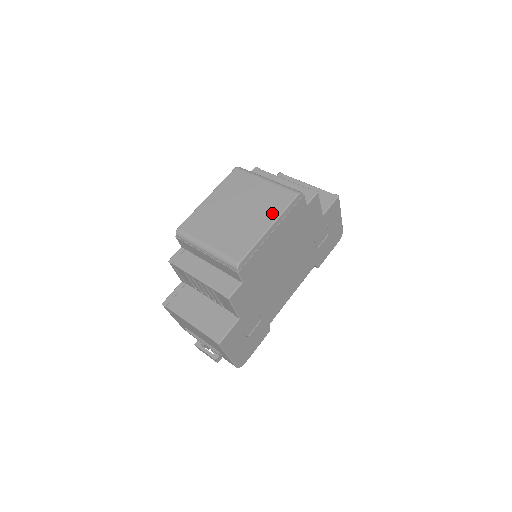
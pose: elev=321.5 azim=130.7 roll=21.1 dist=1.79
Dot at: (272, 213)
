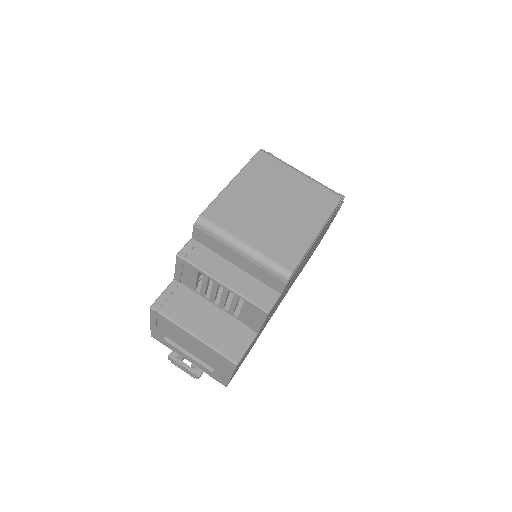
Dot at: (318, 216)
